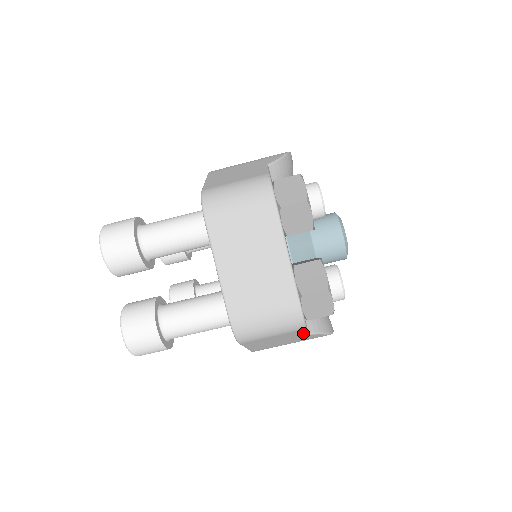
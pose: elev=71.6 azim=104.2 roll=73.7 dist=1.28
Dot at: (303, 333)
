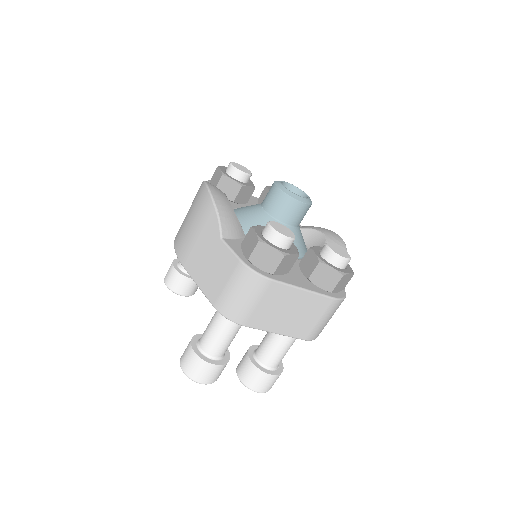
Dot at: occluded
